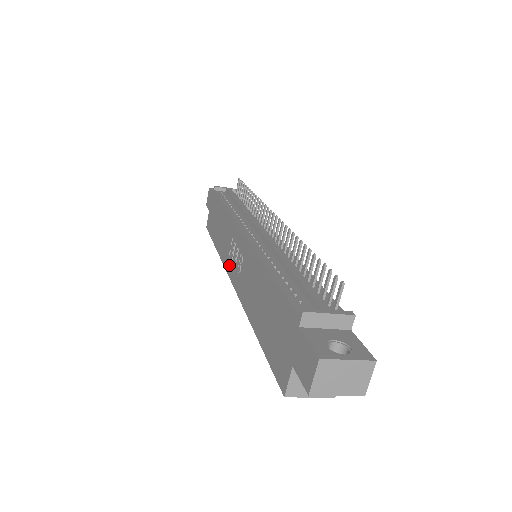
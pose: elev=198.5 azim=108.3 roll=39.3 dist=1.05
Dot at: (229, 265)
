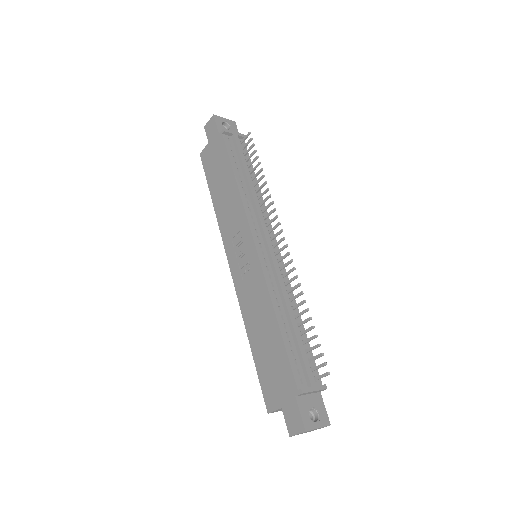
Dot at: (230, 249)
